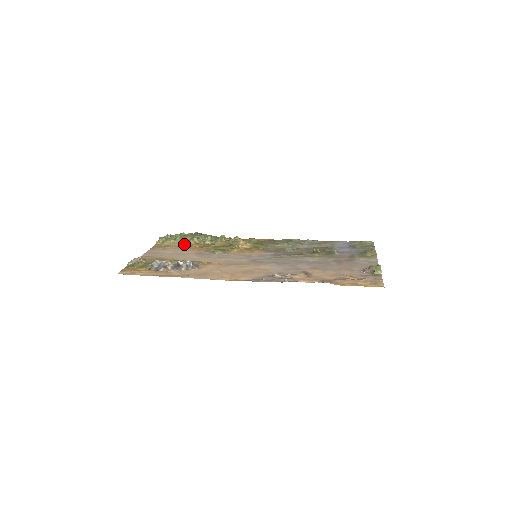
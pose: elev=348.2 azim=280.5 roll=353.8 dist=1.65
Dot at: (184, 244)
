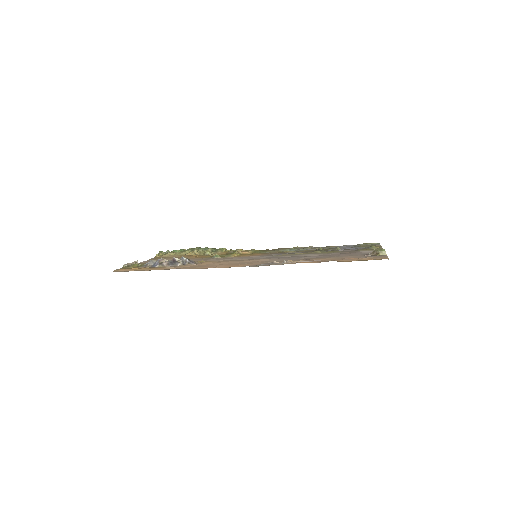
Dot at: (184, 255)
